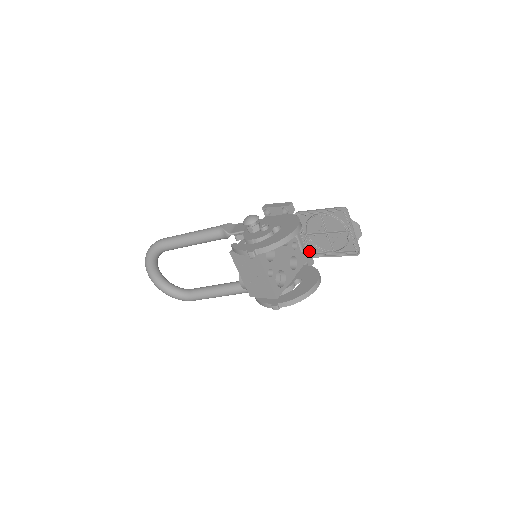
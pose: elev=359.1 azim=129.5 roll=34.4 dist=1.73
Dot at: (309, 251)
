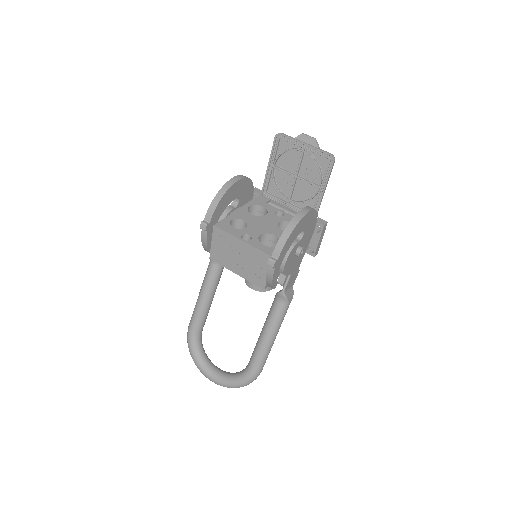
Dot at: occluded
